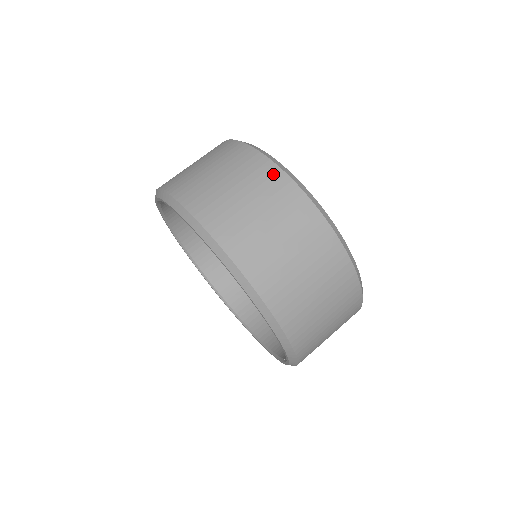
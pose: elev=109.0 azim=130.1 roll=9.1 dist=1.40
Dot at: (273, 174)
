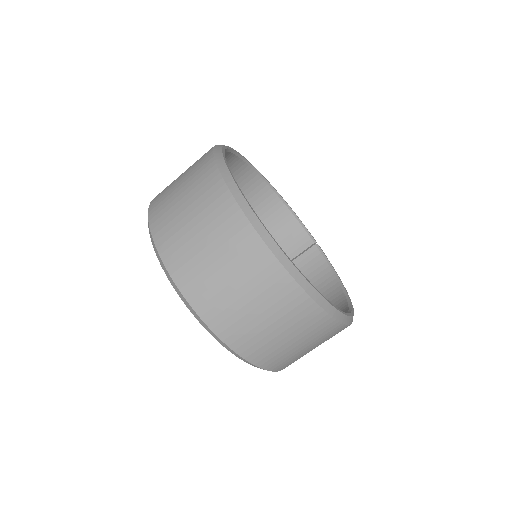
Dot at: (331, 327)
